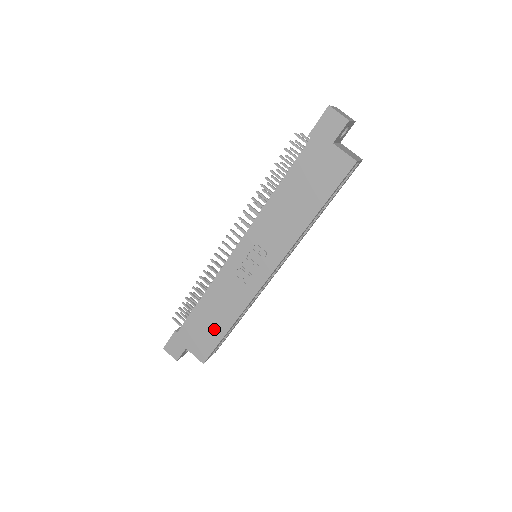
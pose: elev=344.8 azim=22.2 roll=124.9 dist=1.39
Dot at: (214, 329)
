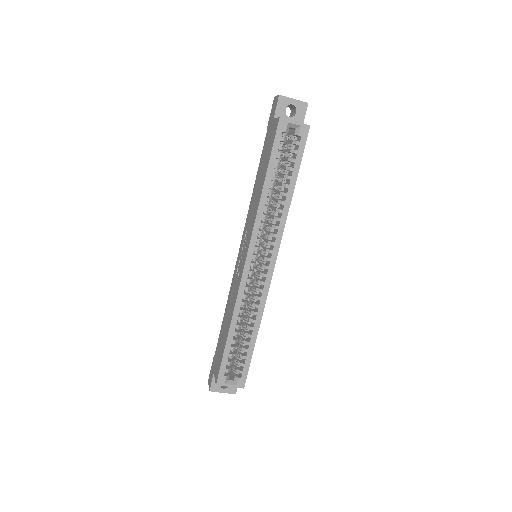
Dot at: (224, 340)
